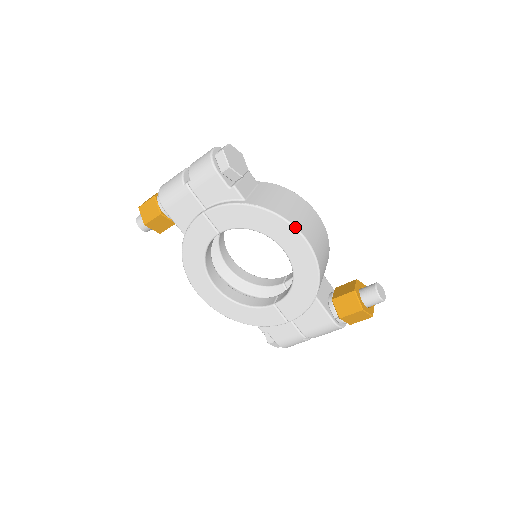
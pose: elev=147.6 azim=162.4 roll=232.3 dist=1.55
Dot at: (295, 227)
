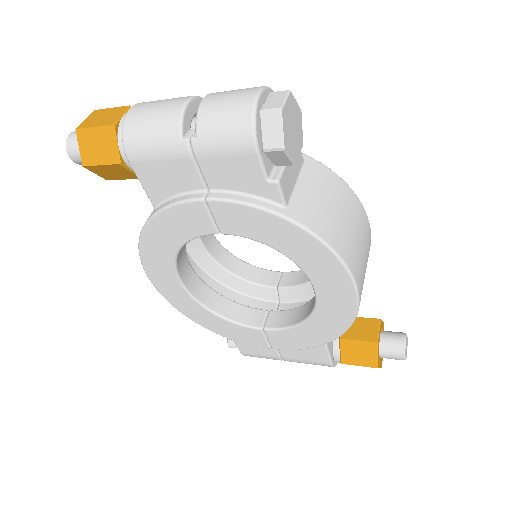
Dot at: (351, 274)
